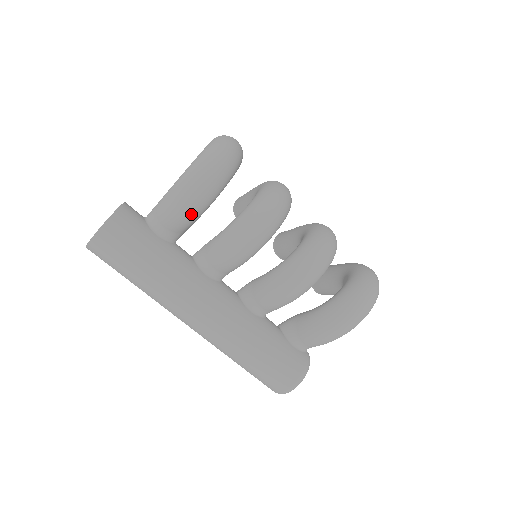
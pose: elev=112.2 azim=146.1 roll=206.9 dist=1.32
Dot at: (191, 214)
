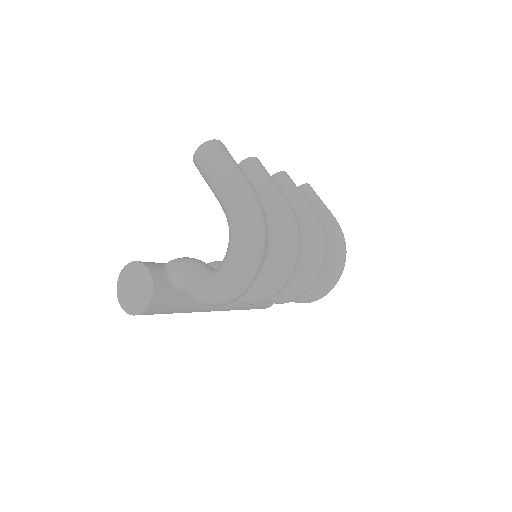
Dot at: occluded
